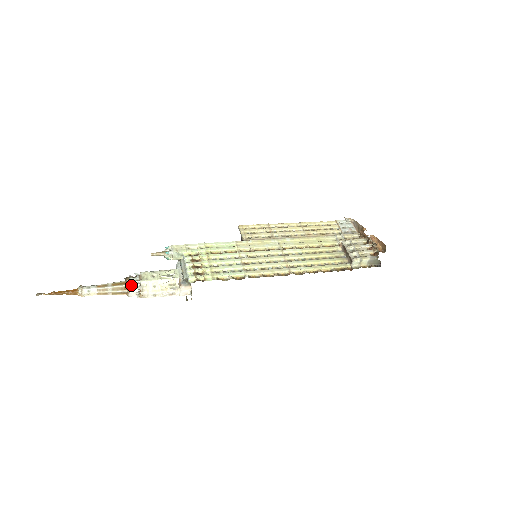
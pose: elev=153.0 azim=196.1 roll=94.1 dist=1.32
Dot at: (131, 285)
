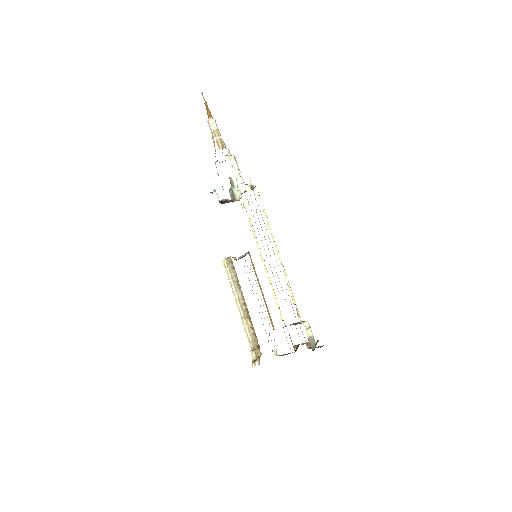
Dot at: occluded
